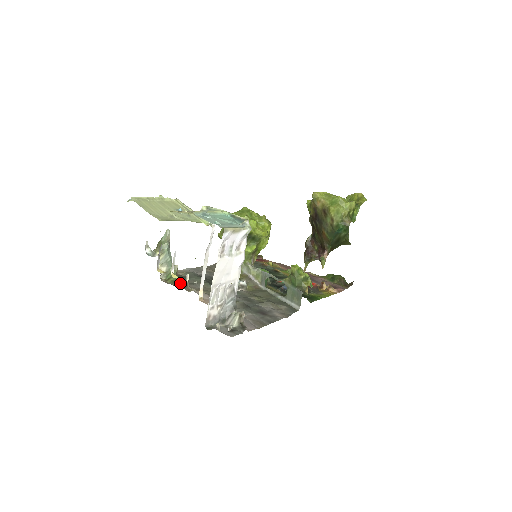
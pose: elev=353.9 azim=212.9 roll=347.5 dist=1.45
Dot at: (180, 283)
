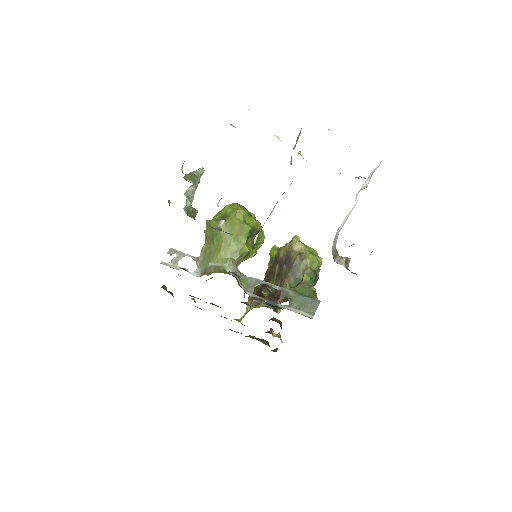
Dot at: (209, 226)
